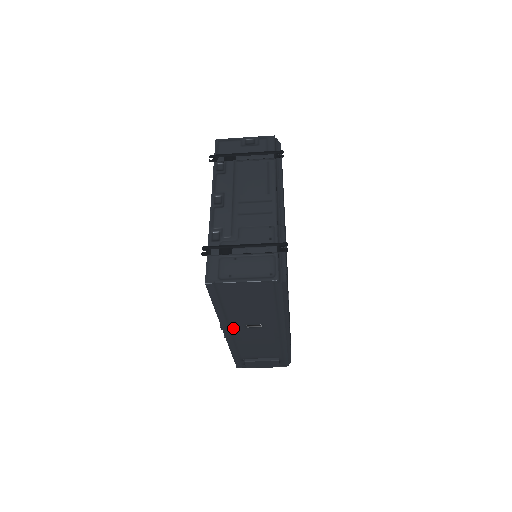
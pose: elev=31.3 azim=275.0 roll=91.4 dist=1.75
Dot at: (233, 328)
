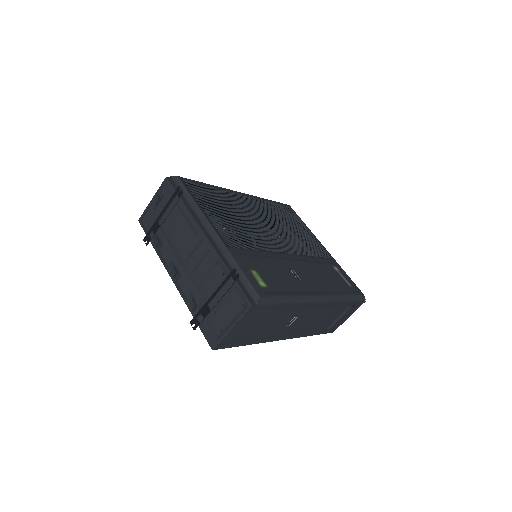
Dot at: (281, 334)
